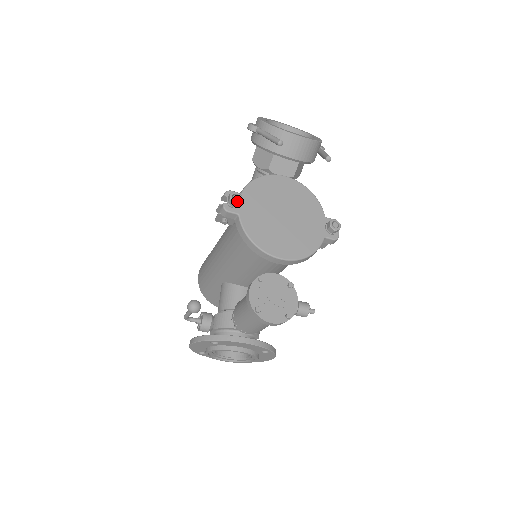
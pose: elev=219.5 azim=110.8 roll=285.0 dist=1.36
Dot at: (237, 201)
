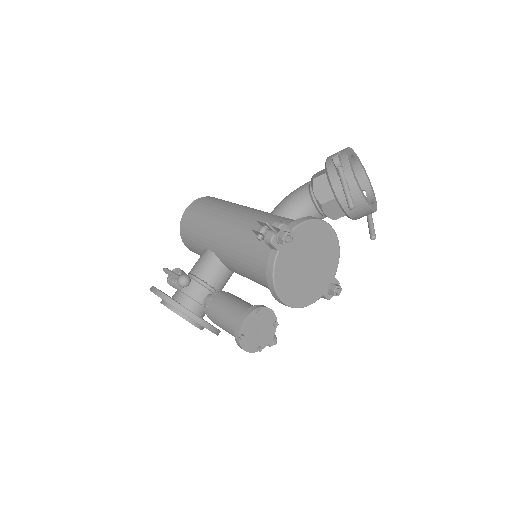
Dot at: (286, 243)
